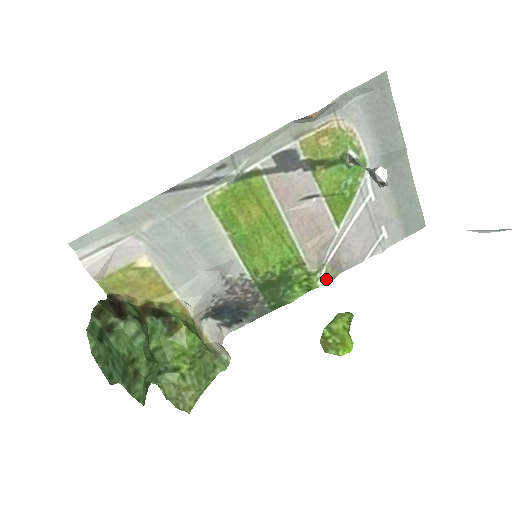
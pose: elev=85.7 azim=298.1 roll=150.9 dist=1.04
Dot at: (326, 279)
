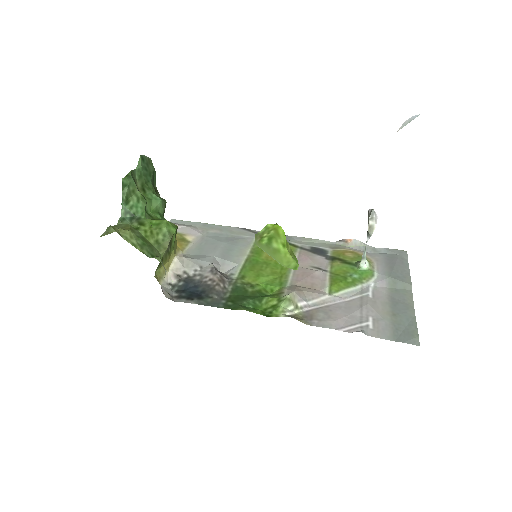
Dot at: (291, 316)
